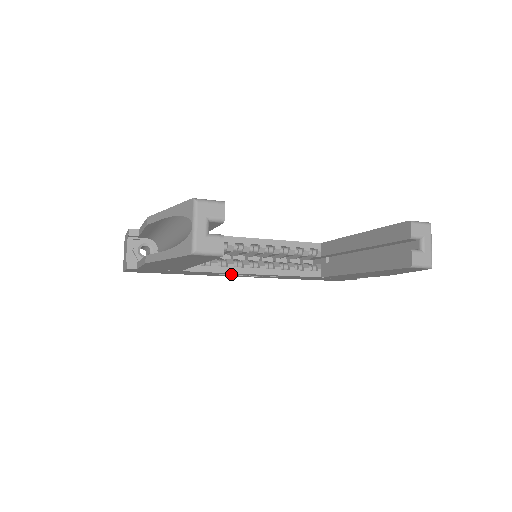
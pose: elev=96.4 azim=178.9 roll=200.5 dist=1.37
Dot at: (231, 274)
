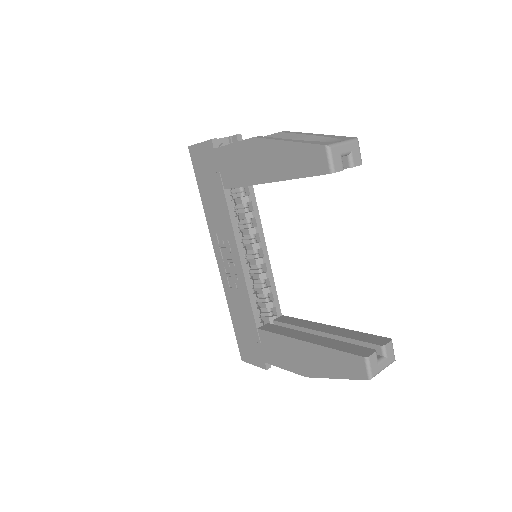
Dot at: (228, 242)
